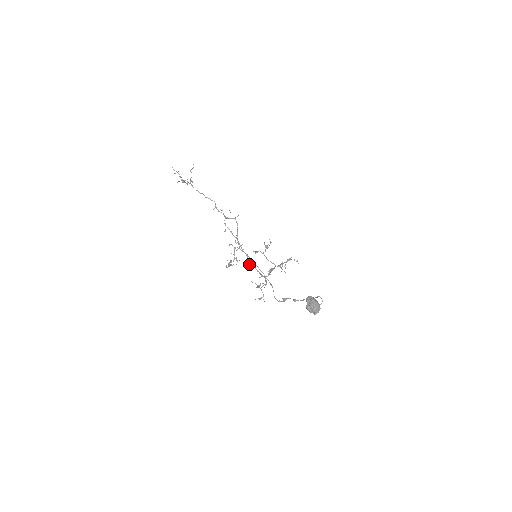
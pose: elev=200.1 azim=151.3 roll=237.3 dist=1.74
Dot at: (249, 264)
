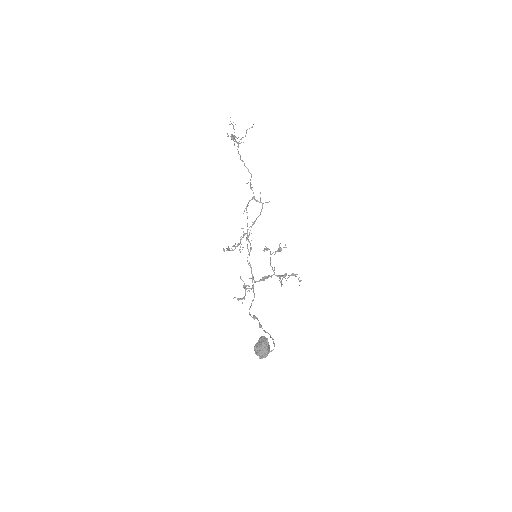
Dot at: occluded
